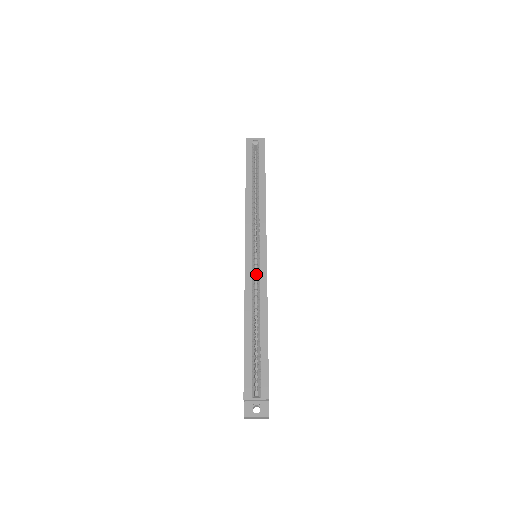
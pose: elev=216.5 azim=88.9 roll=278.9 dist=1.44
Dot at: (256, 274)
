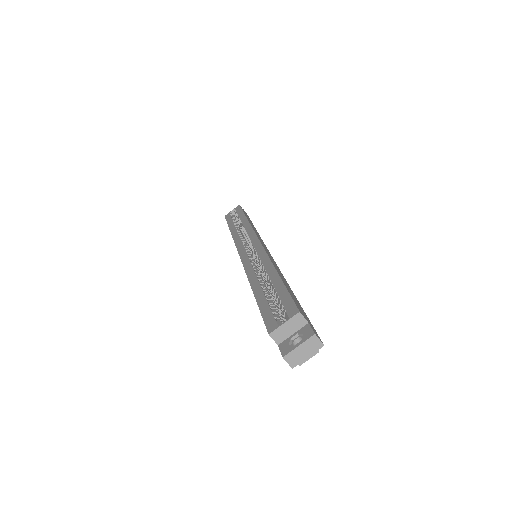
Dot at: occluded
